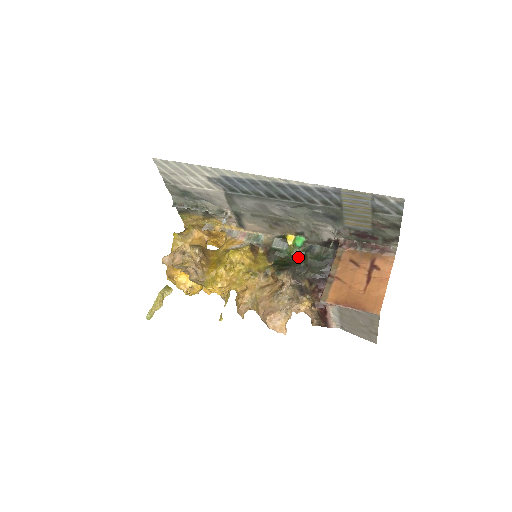
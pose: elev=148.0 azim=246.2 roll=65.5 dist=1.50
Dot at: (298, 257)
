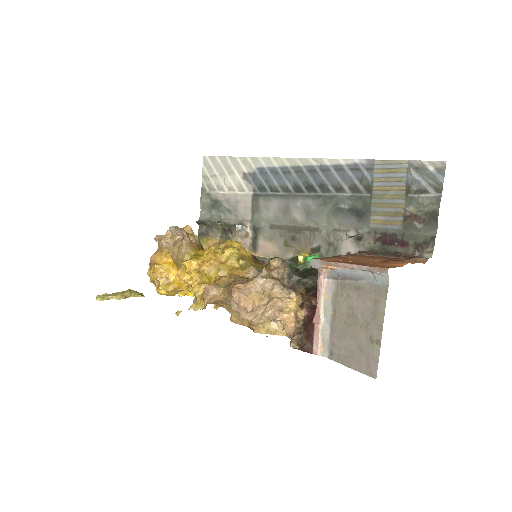
Dot at: (304, 270)
